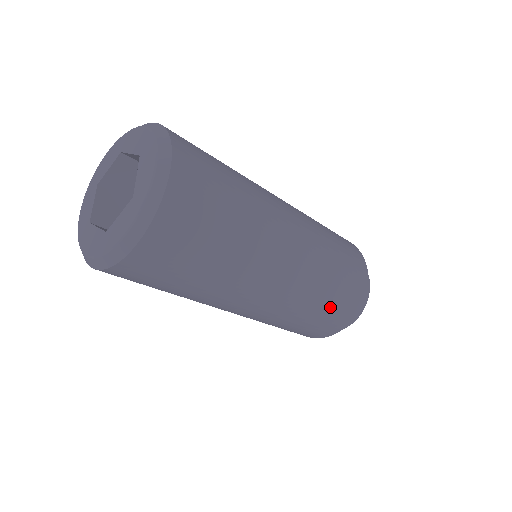
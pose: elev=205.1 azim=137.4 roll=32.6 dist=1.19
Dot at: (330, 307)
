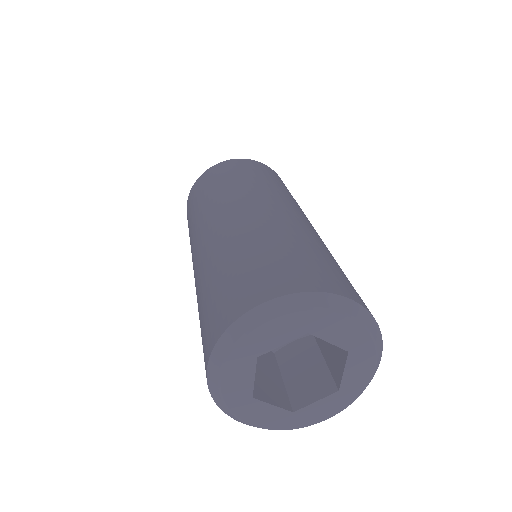
Dot at: occluded
